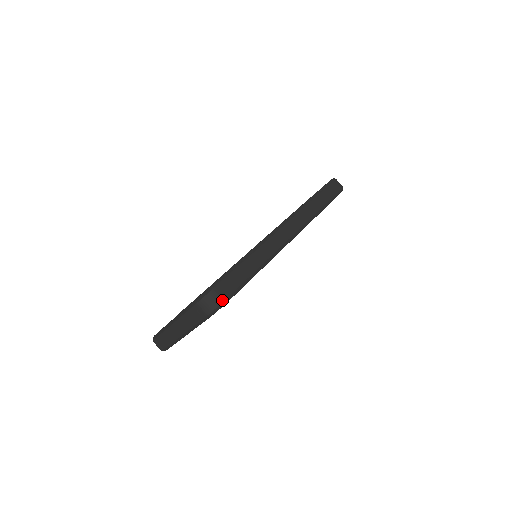
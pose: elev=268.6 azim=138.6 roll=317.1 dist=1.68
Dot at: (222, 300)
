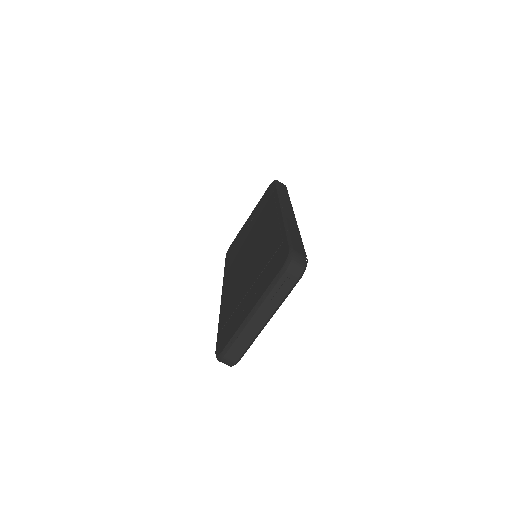
Dot at: (305, 258)
